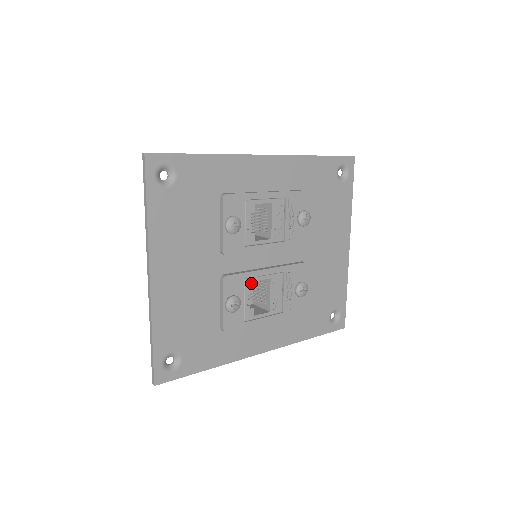
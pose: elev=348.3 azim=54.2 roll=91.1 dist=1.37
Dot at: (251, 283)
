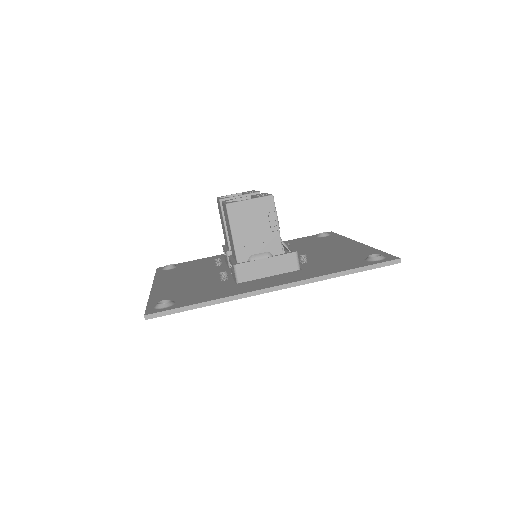
Dot at: occluded
